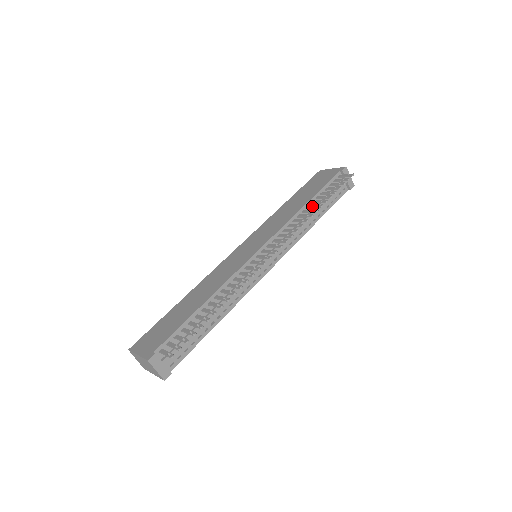
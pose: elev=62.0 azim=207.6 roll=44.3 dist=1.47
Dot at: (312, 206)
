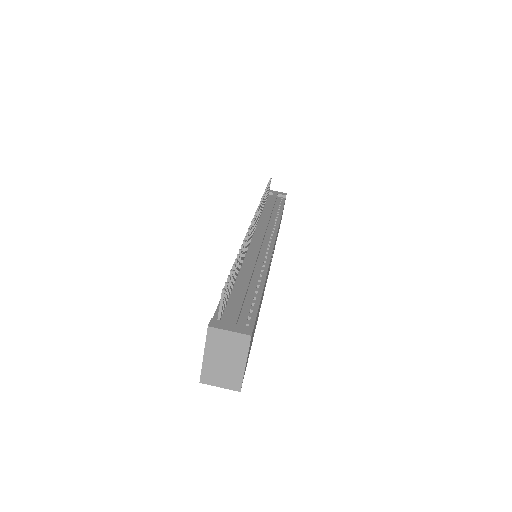
Dot at: occluded
